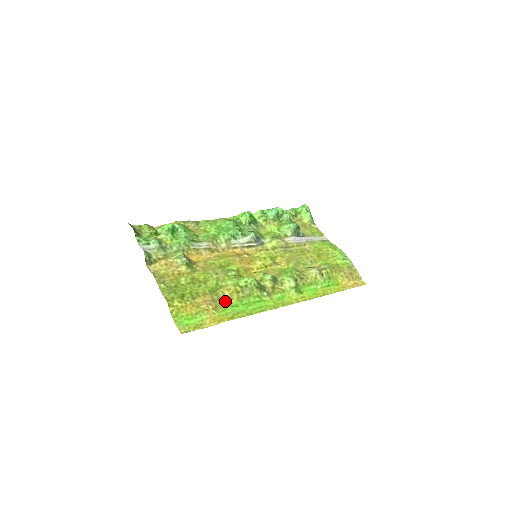
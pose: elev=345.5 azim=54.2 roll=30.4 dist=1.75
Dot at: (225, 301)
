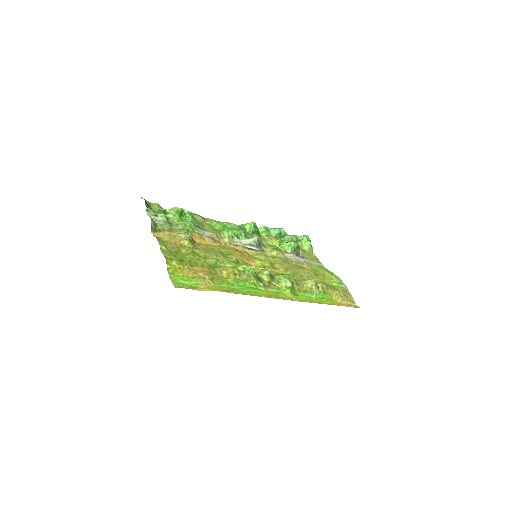
Dot at: (222, 278)
